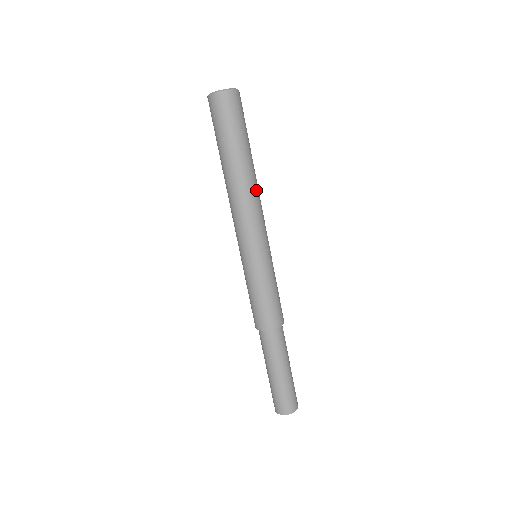
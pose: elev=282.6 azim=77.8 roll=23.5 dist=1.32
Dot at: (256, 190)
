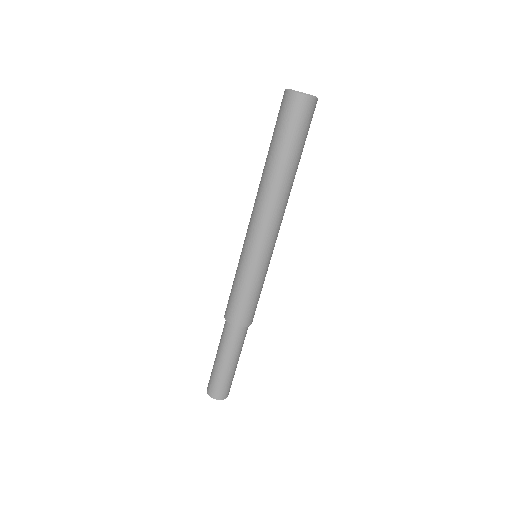
Dot at: (287, 200)
